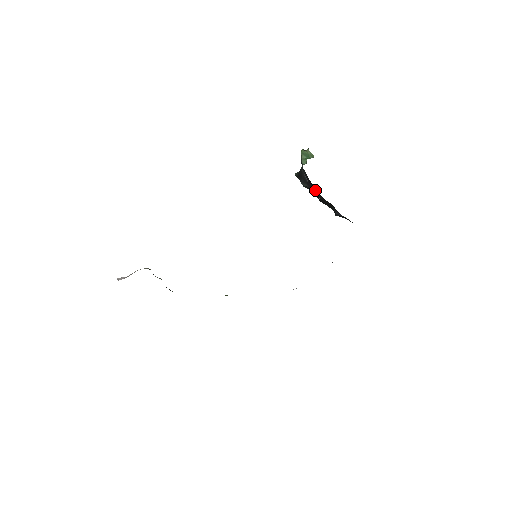
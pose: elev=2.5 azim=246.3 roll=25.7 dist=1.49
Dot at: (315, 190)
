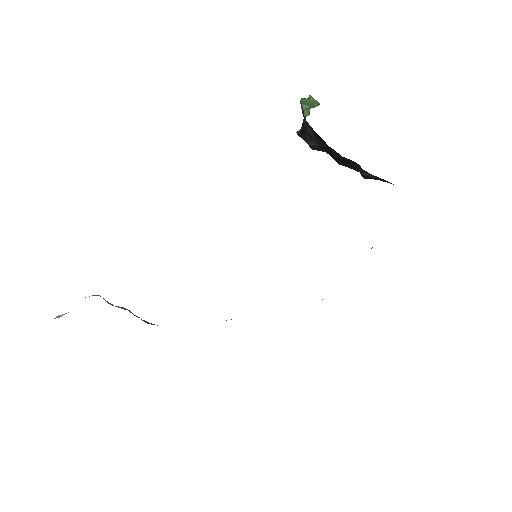
Dot at: (327, 146)
